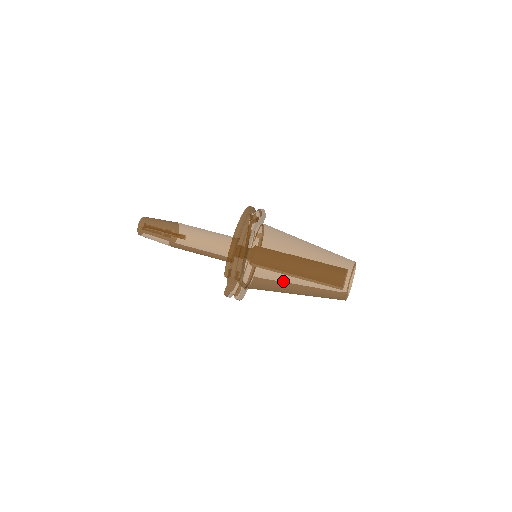
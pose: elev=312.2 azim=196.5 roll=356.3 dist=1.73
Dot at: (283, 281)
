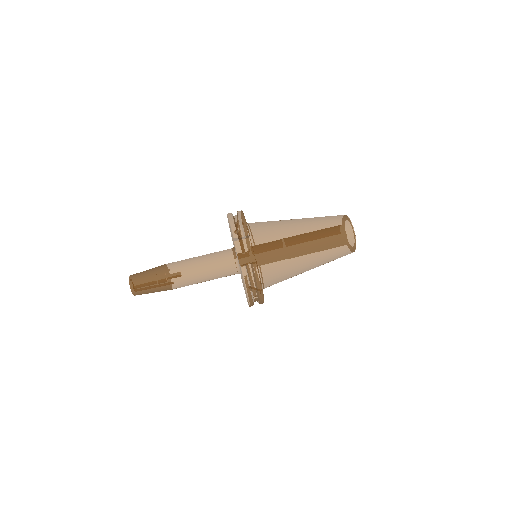
Dot at: (290, 235)
